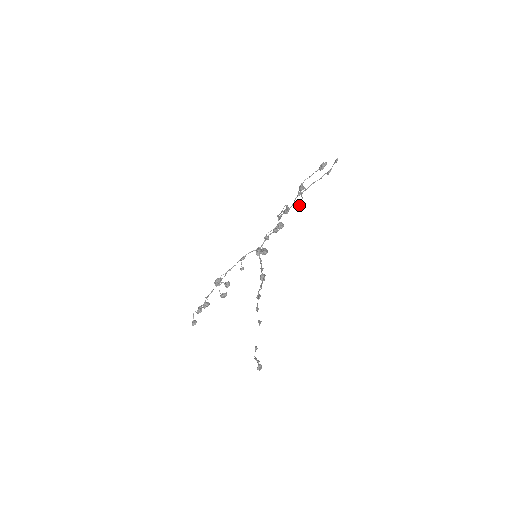
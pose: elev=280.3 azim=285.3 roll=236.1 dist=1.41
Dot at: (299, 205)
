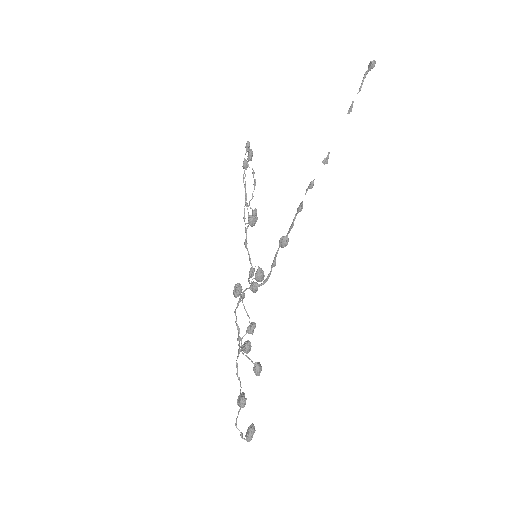
Dot at: (254, 210)
